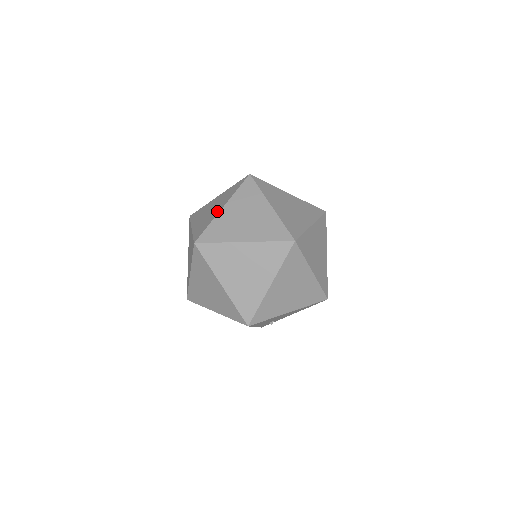
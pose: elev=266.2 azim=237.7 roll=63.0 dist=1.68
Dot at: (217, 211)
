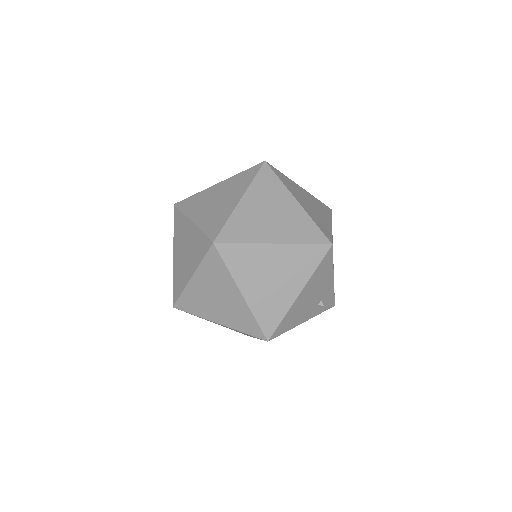
Dot at: occluded
